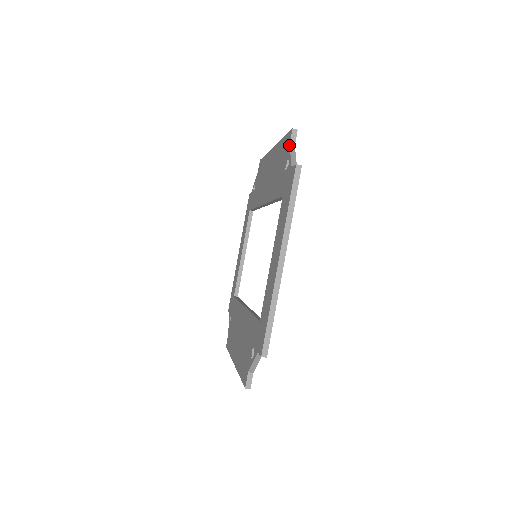
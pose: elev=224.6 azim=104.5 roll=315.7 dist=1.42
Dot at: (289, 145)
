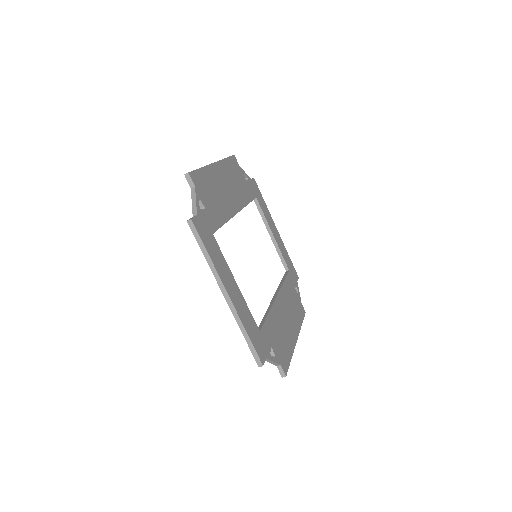
Dot at: occluded
